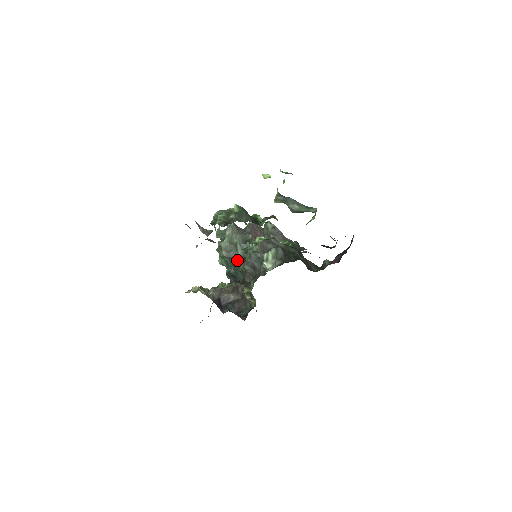
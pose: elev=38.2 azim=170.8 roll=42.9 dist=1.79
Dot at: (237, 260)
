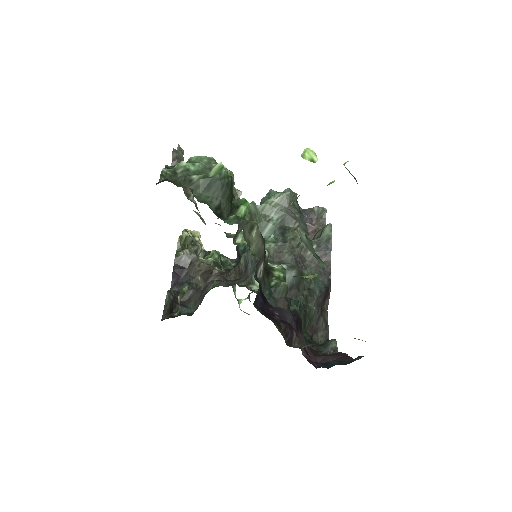
Dot at: occluded
